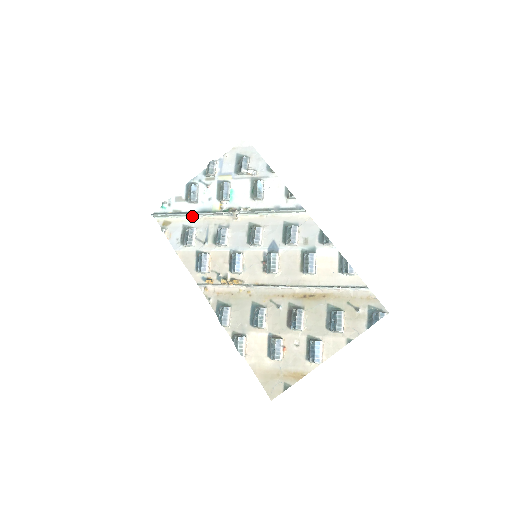
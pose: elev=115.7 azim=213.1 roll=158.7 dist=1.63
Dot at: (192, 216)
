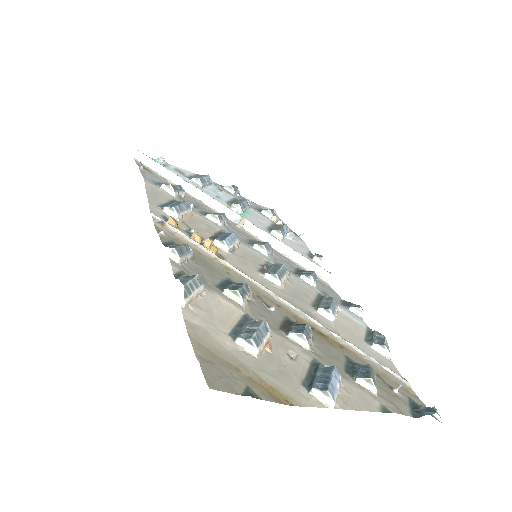
Dot at: (185, 189)
